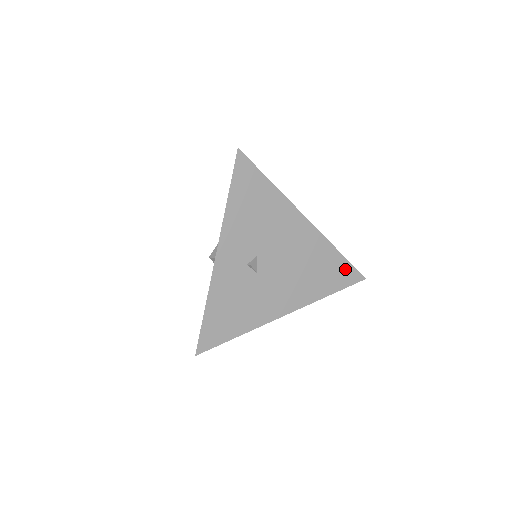
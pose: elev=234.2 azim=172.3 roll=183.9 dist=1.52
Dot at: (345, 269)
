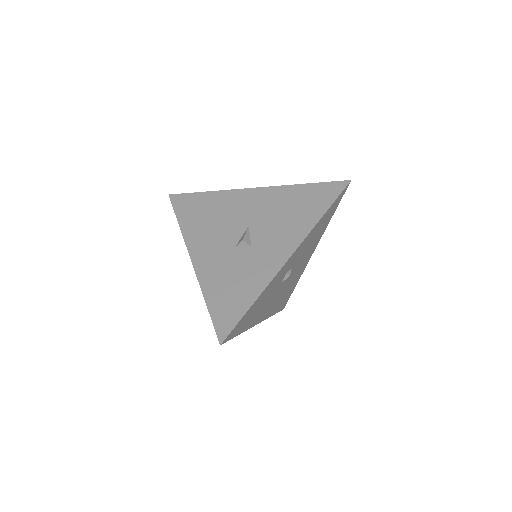
Dot at: (288, 298)
